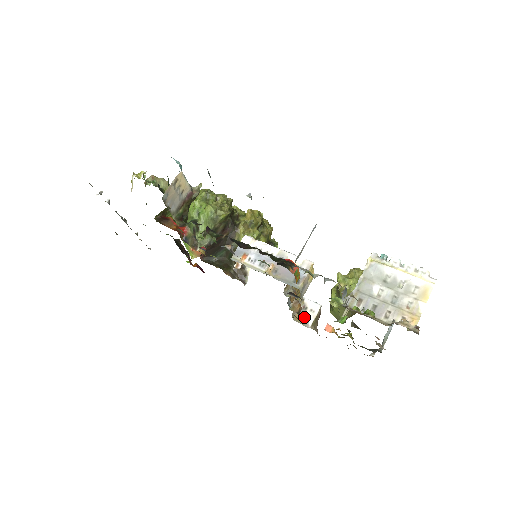
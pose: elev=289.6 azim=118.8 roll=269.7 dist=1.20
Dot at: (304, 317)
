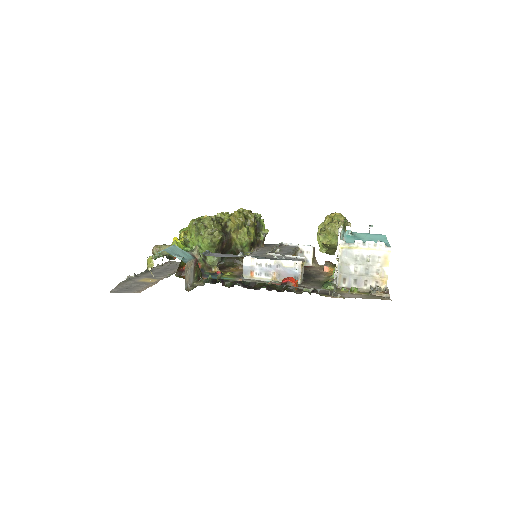
Dot at: occluded
